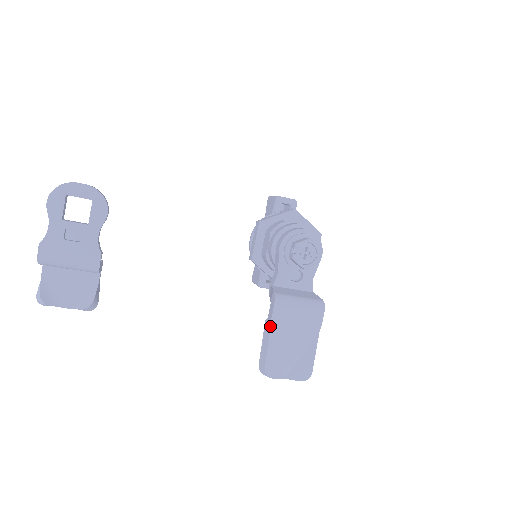
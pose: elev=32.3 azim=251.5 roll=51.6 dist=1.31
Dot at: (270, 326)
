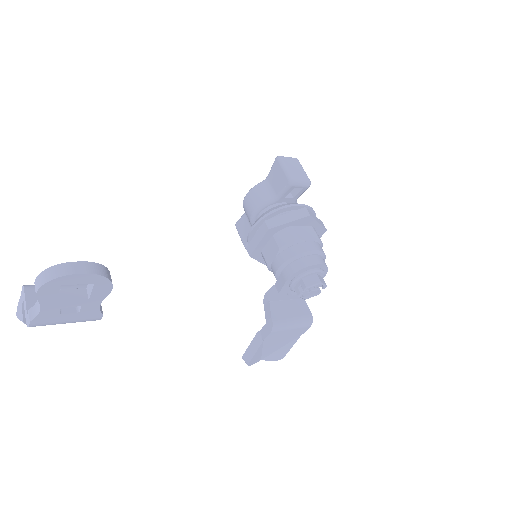
Dot at: (262, 342)
